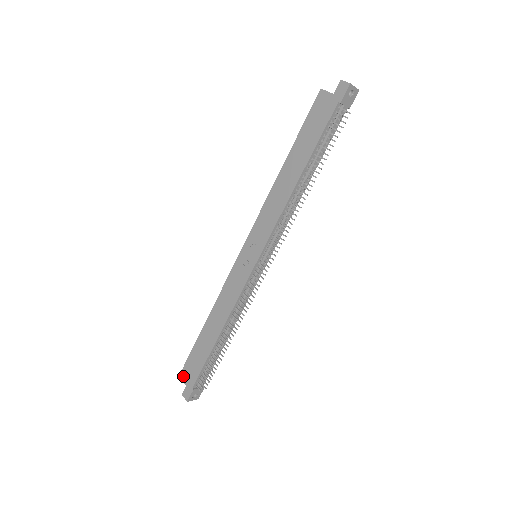
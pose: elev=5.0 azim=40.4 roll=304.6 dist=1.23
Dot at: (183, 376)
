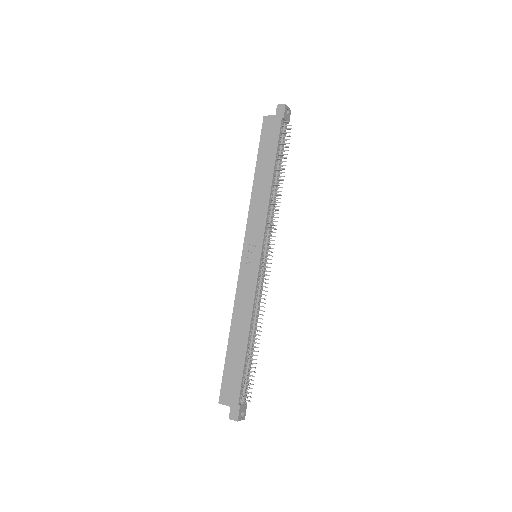
Dot at: (223, 400)
